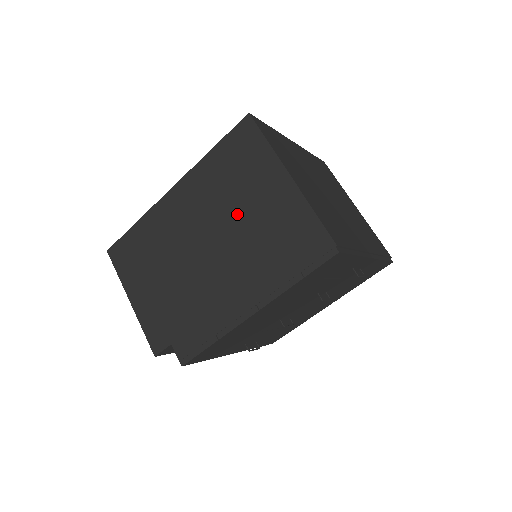
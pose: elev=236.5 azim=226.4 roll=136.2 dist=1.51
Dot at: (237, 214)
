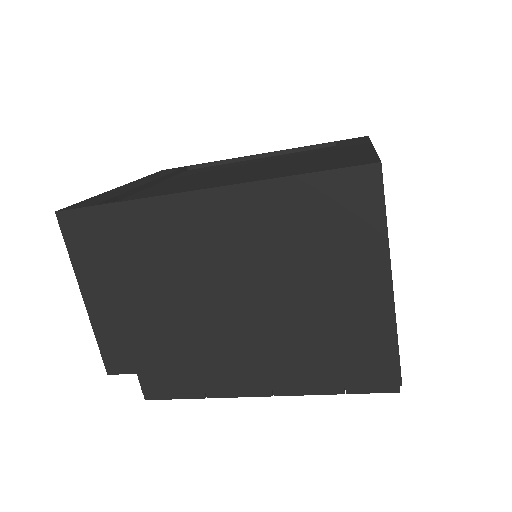
Dot at: (294, 285)
